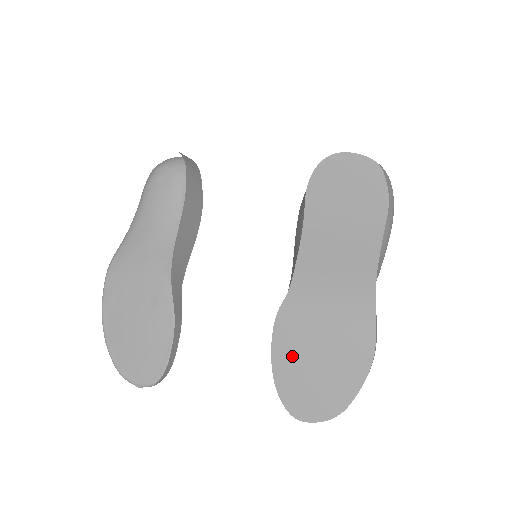
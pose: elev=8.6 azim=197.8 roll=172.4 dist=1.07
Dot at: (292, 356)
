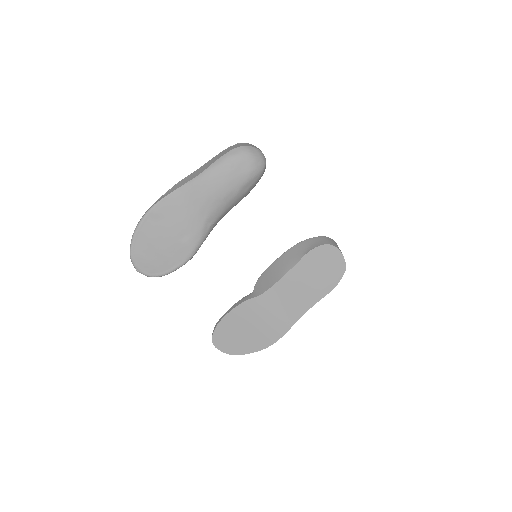
Dot at: (236, 321)
